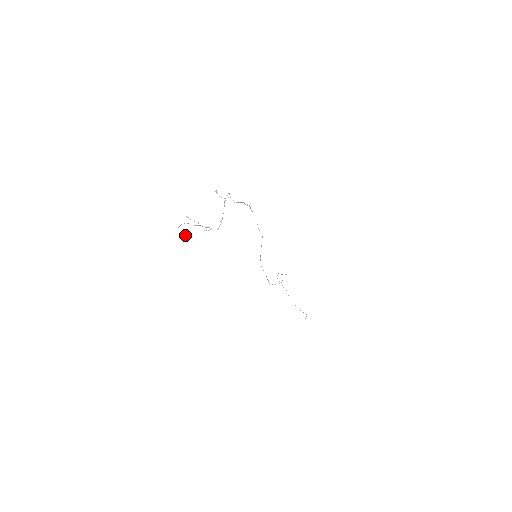
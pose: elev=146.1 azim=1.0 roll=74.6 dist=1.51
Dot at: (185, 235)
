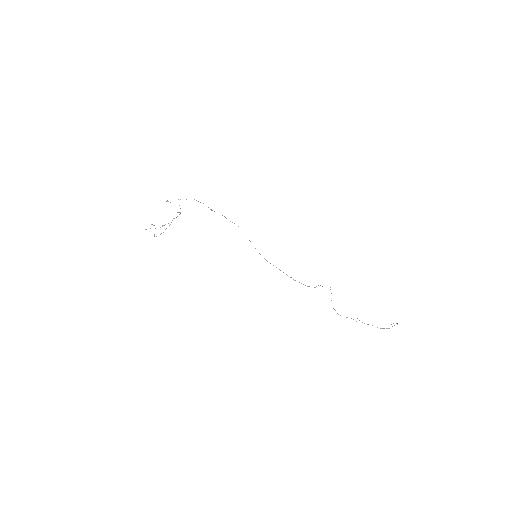
Dot at: occluded
